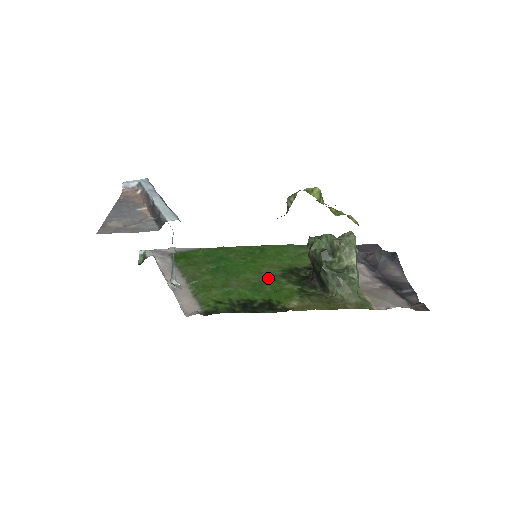
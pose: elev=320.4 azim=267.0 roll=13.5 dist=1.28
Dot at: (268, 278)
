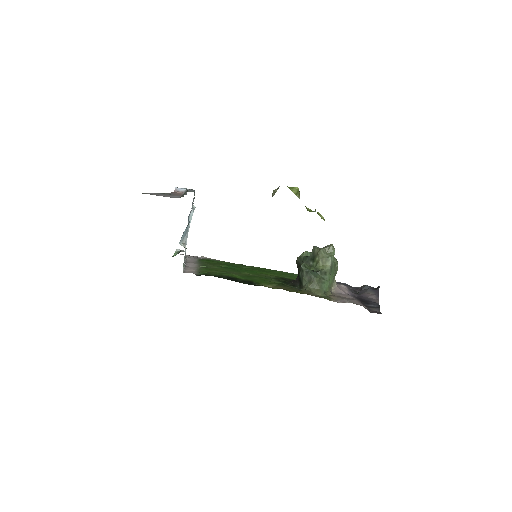
Dot at: (262, 277)
